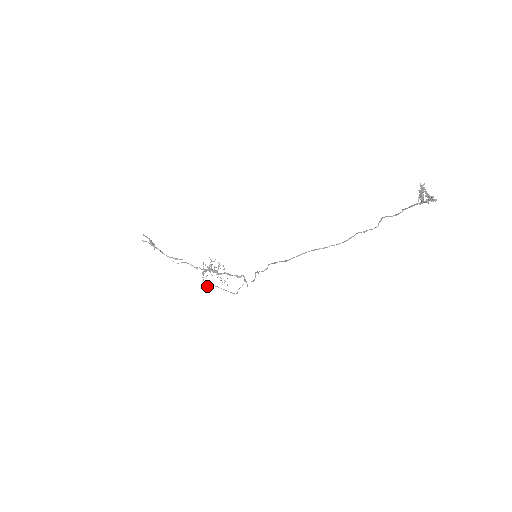
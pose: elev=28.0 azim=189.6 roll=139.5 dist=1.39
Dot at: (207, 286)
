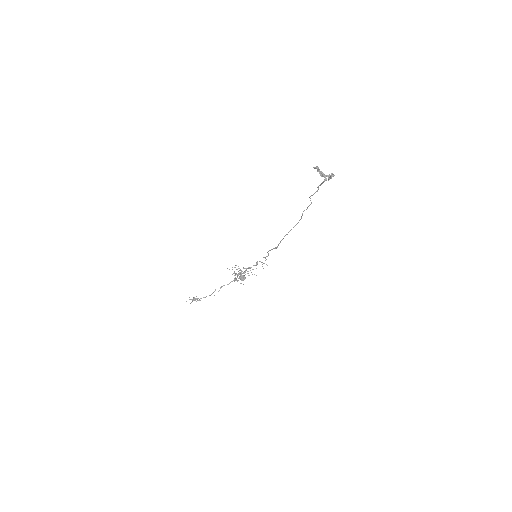
Dot at: (243, 279)
